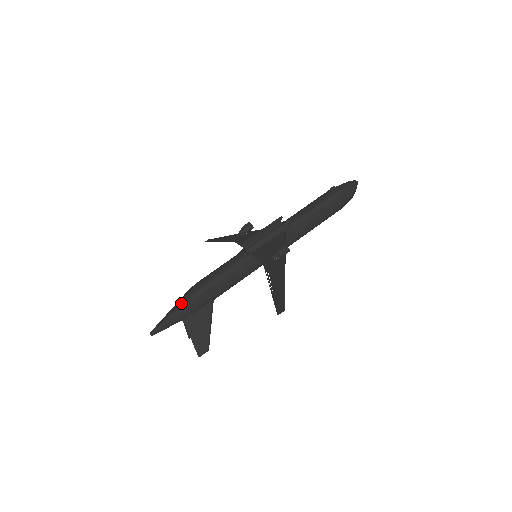
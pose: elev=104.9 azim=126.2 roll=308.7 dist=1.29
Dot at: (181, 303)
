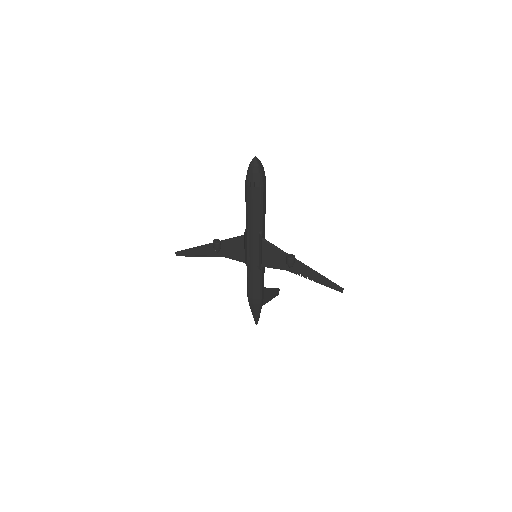
Dot at: (257, 310)
